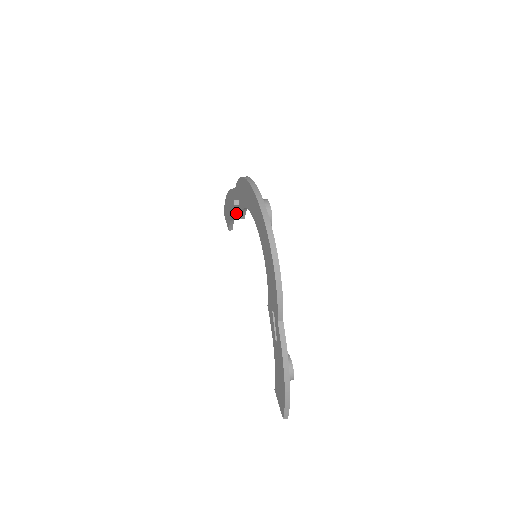
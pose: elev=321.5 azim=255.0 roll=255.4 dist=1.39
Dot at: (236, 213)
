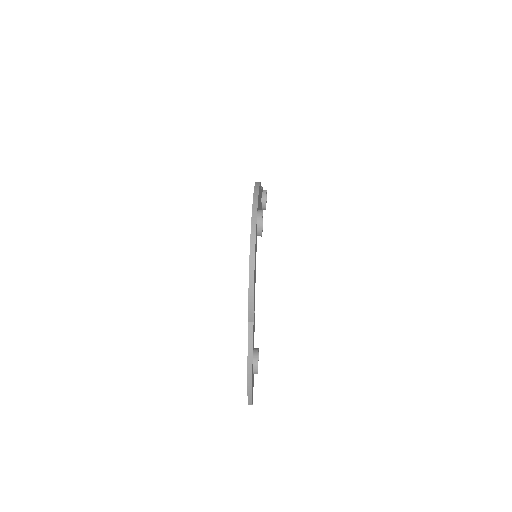
Dot at: occluded
